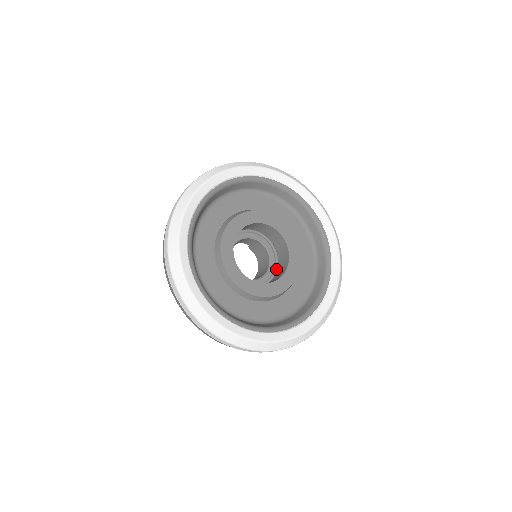
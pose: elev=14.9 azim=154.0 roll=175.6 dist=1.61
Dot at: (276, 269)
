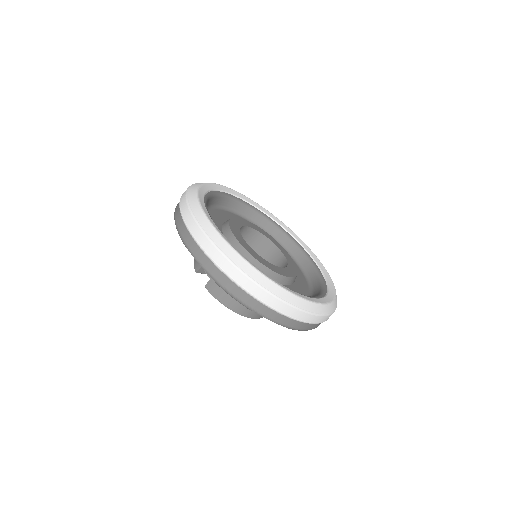
Dot at: occluded
